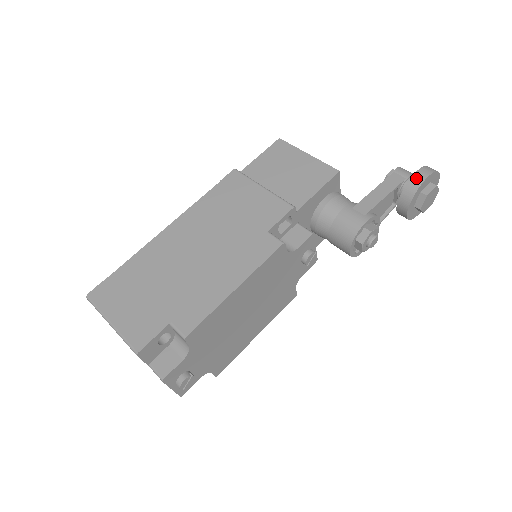
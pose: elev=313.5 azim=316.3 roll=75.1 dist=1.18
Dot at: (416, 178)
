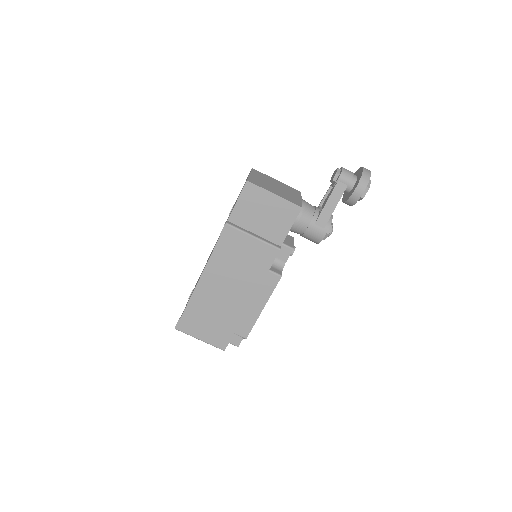
Dot at: (355, 195)
